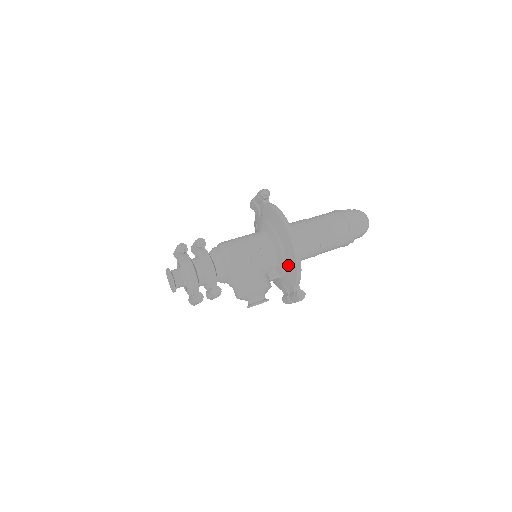
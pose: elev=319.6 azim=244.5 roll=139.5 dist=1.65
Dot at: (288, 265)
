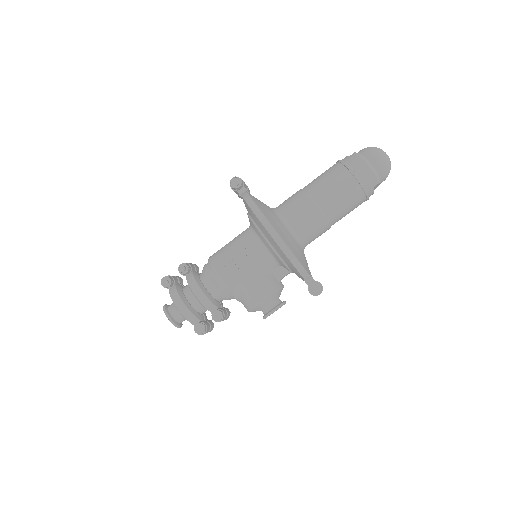
Dot at: (285, 261)
